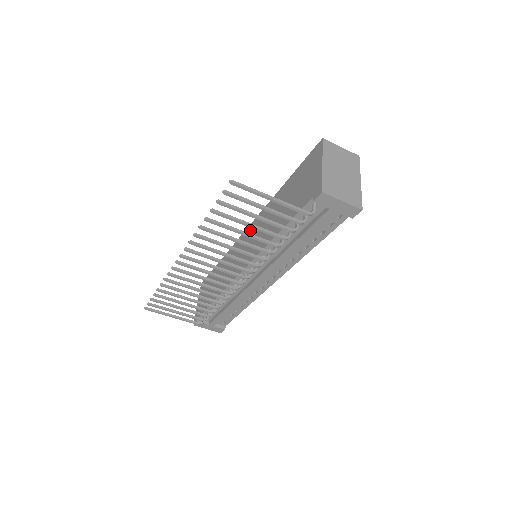
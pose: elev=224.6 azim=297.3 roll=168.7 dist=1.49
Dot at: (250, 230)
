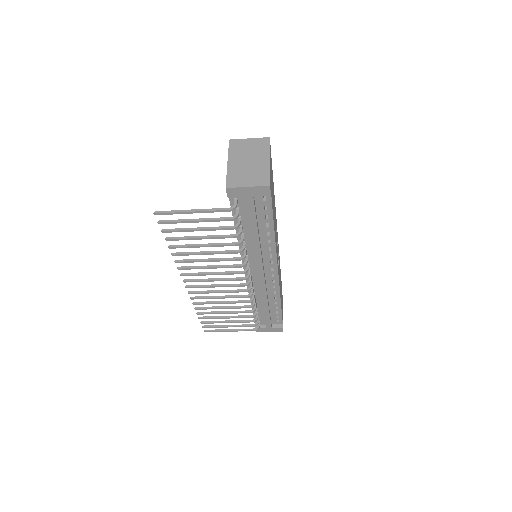
Dot at: occluded
